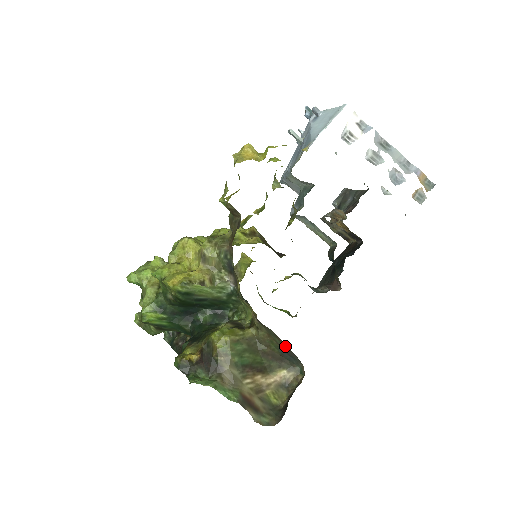
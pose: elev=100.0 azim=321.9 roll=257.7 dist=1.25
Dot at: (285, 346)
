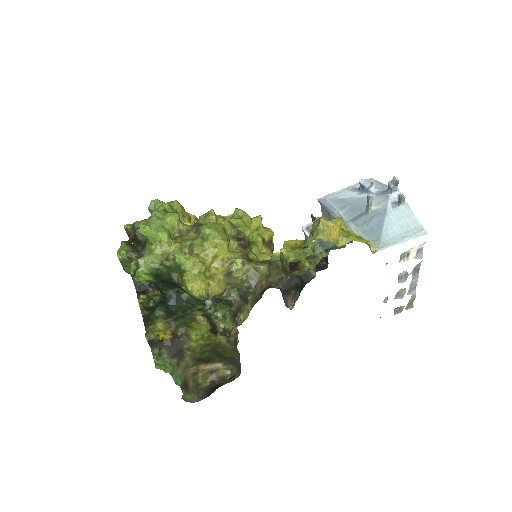
Dot at: (239, 363)
